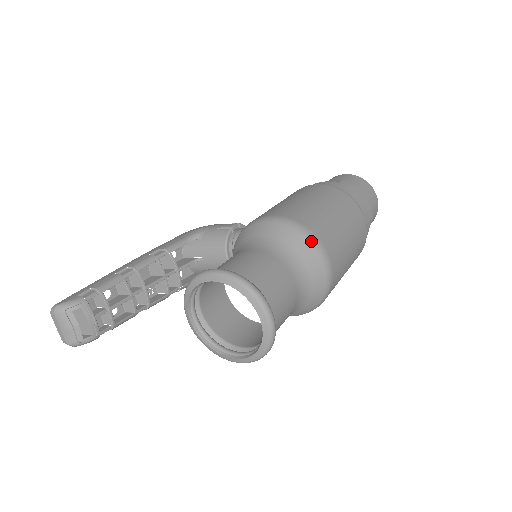
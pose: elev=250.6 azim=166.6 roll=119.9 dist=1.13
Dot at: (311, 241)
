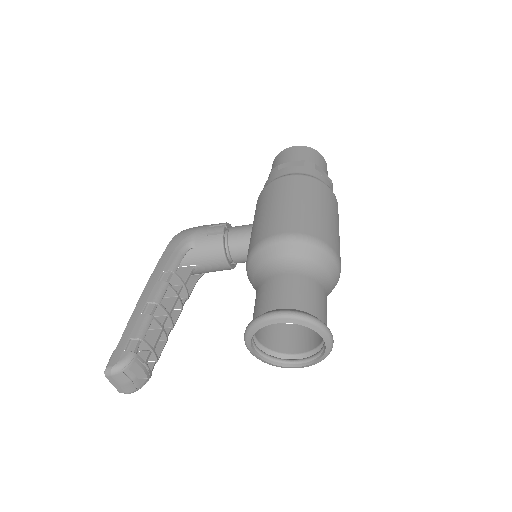
Dot at: (326, 251)
